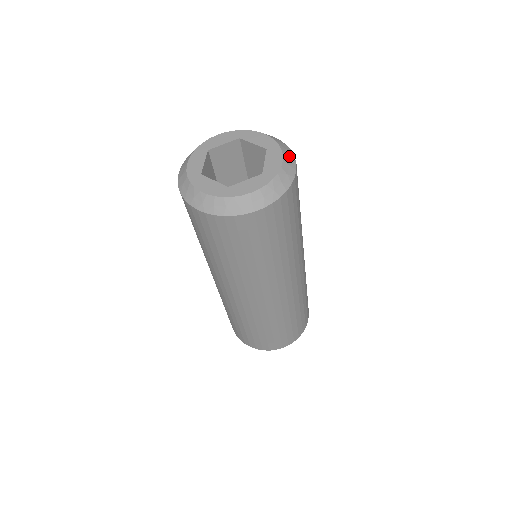
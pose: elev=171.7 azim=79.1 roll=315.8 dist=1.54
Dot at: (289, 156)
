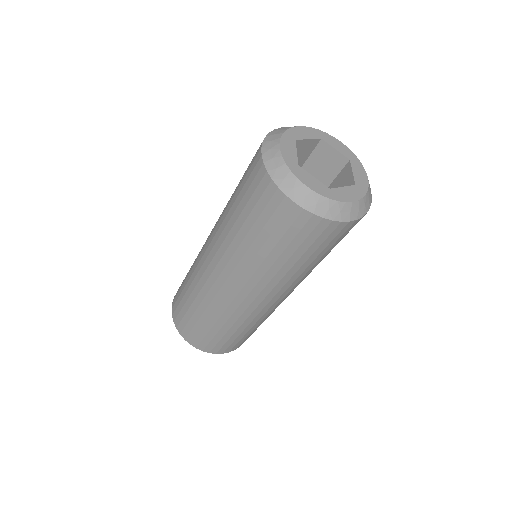
Dot at: occluded
